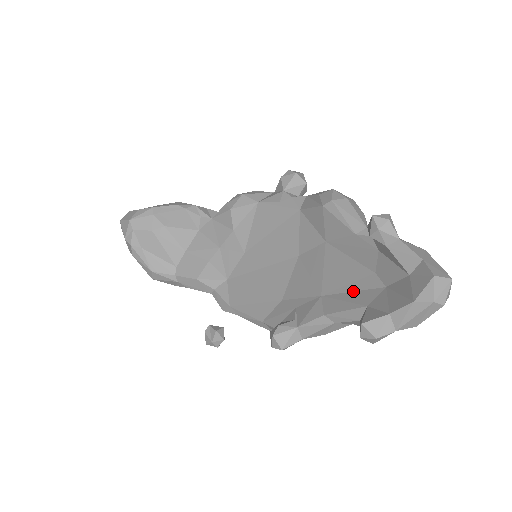
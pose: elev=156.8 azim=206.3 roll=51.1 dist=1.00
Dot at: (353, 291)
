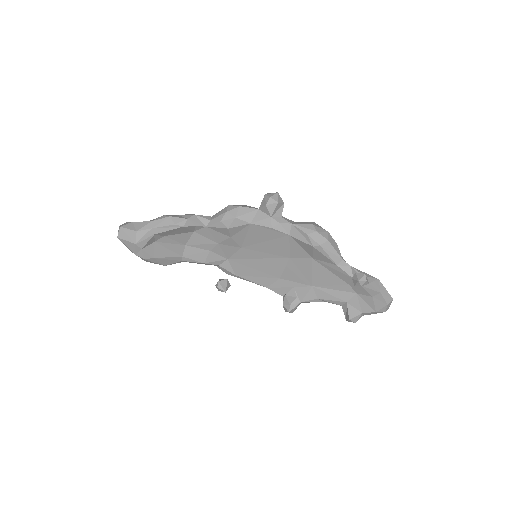
Dot at: (335, 290)
